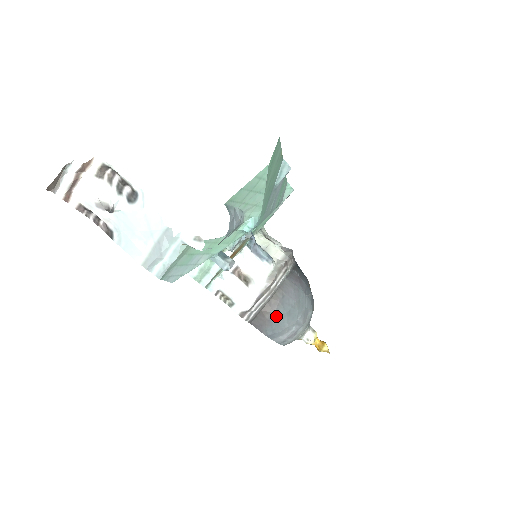
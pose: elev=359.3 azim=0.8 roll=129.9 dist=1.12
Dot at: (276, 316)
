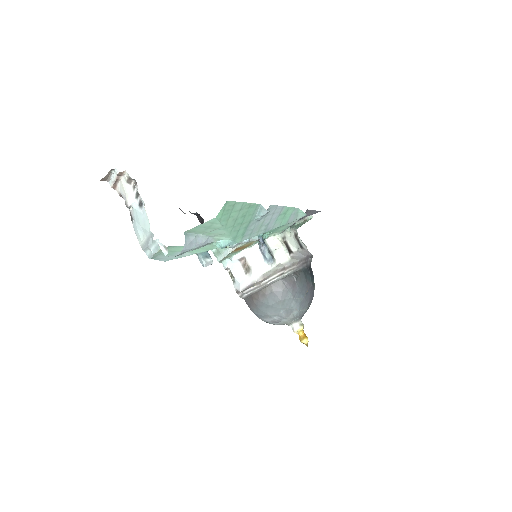
Dot at: (261, 304)
